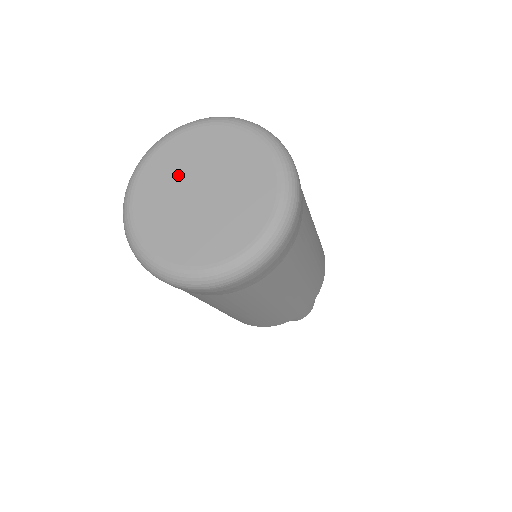
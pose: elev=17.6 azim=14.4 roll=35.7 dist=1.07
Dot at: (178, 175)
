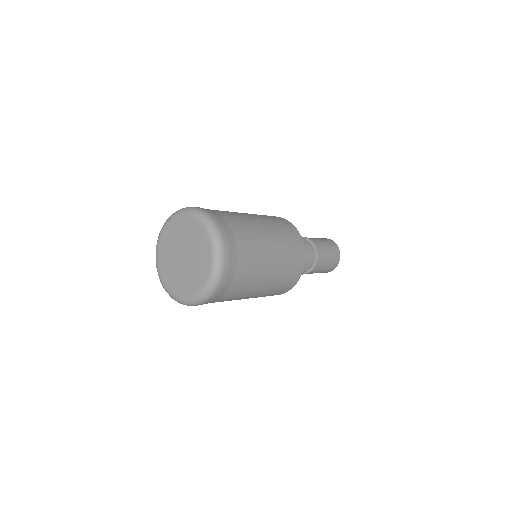
Dot at: (173, 245)
